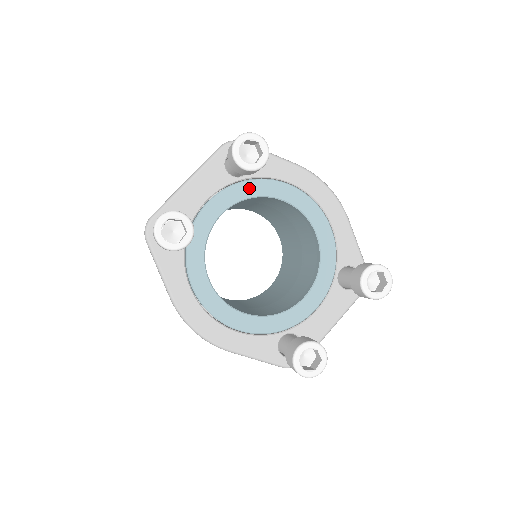
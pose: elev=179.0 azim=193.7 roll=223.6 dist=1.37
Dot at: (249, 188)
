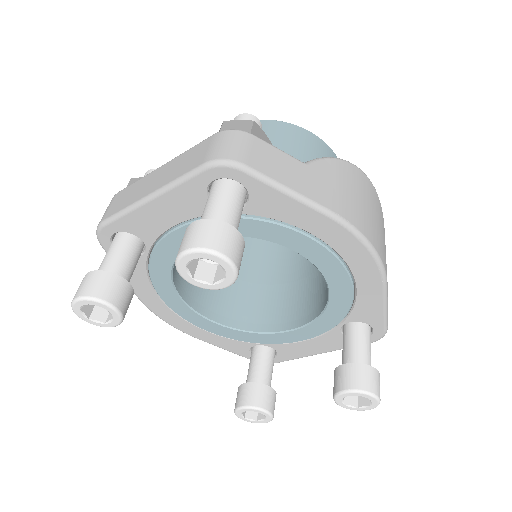
Dot at: (241, 226)
